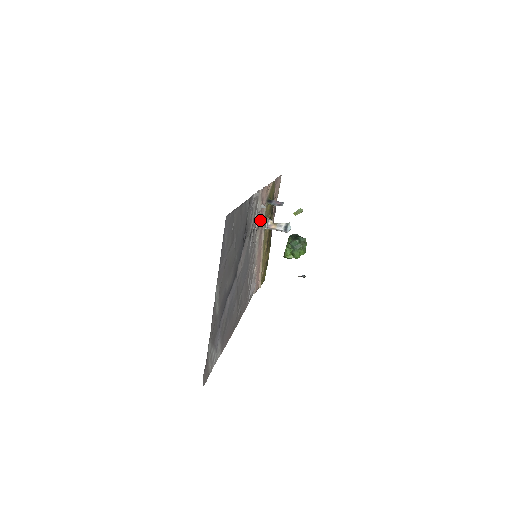
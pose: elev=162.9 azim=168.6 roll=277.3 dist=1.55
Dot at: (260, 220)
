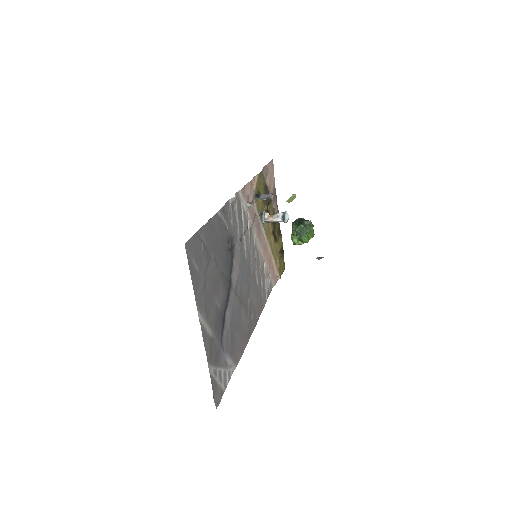
Dot at: (252, 218)
